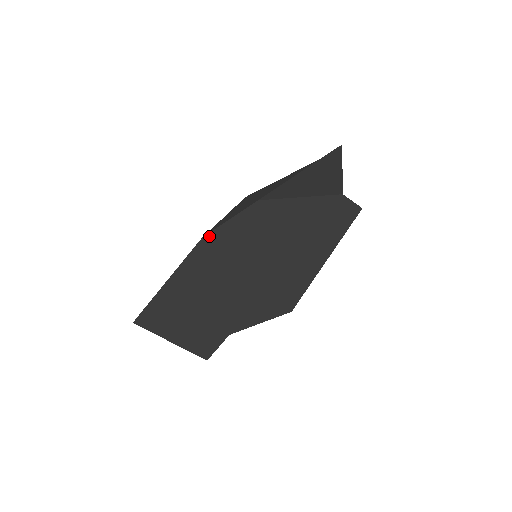
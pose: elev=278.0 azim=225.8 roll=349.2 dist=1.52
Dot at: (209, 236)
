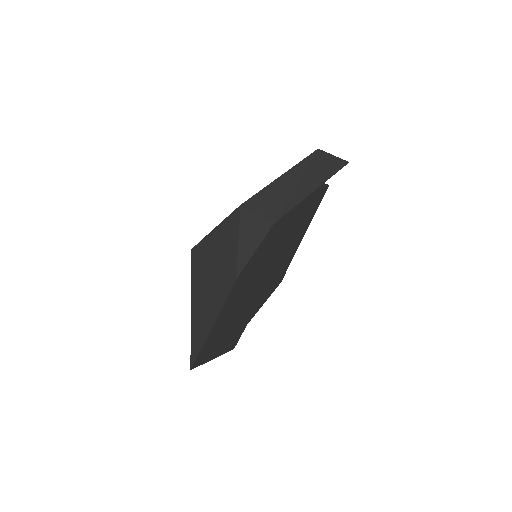
Dot at: (241, 275)
